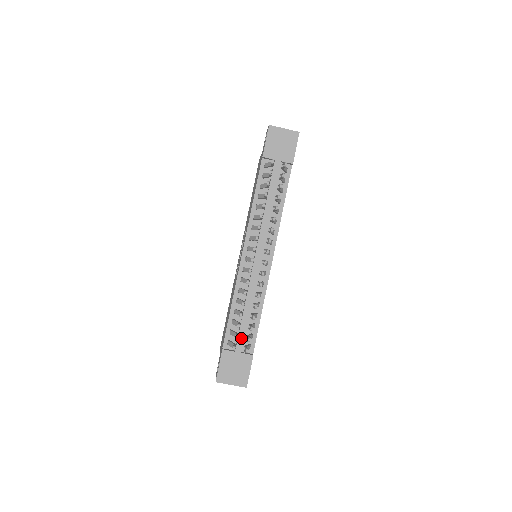
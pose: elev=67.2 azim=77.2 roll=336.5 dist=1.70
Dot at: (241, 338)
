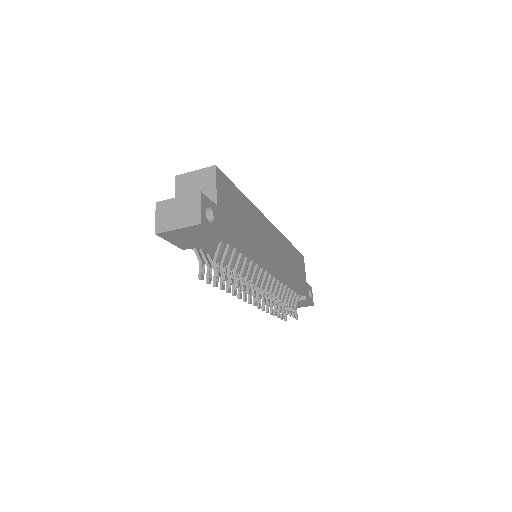
Dot at: occluded
